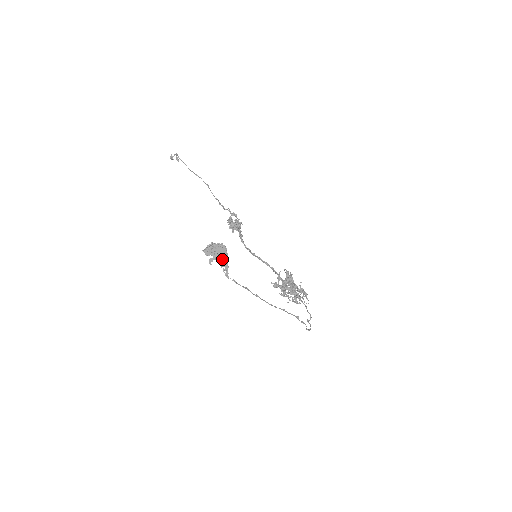
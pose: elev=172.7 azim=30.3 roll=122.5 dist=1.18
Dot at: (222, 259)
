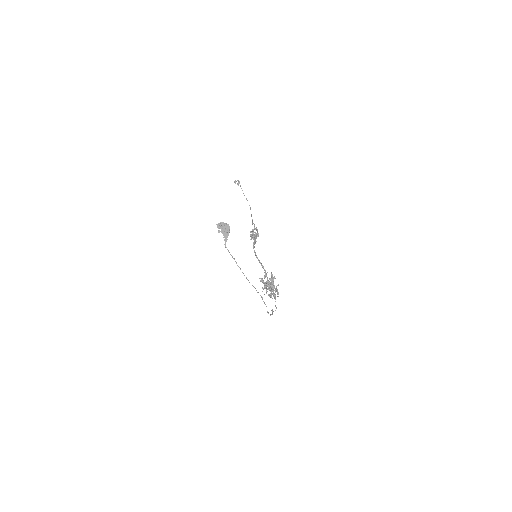
Dot at: (225, 233)
